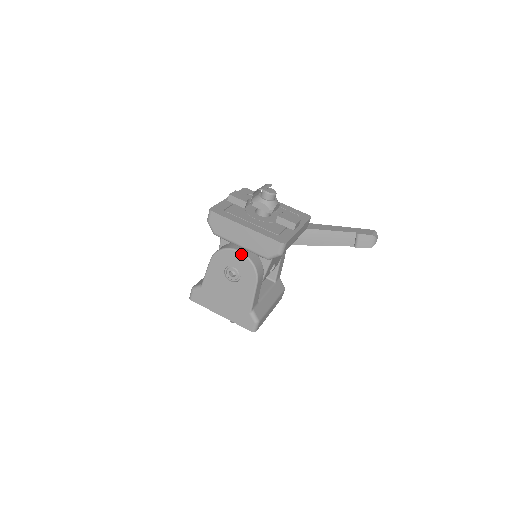
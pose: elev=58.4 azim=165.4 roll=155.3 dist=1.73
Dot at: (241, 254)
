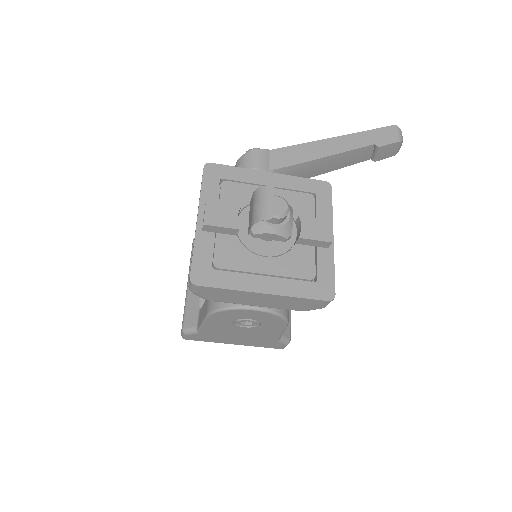
Dot at: (259, 311)
